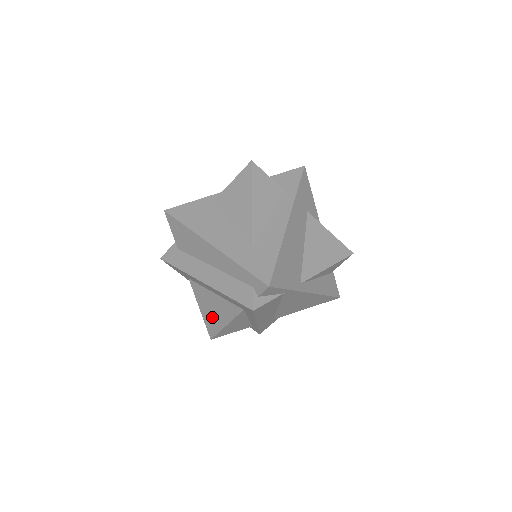
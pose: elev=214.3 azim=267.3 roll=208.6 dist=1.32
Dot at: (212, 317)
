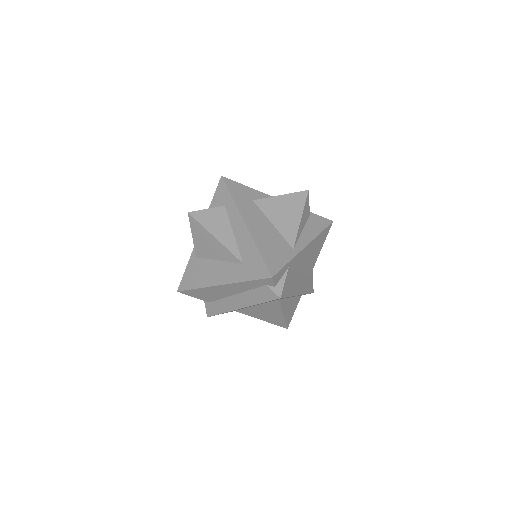
Dot at: (271, 318)
